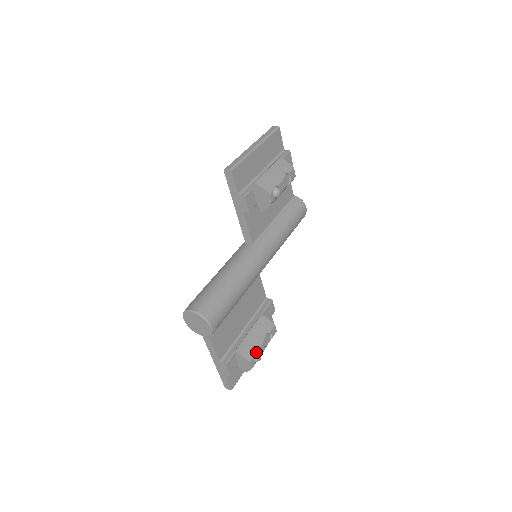
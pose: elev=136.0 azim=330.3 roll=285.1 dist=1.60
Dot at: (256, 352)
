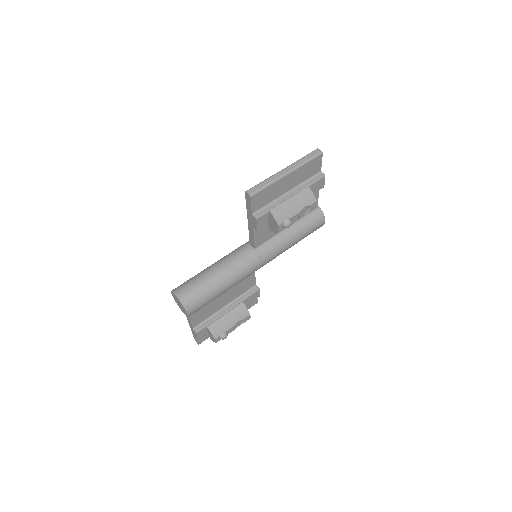
Dot at: (224, 333)
